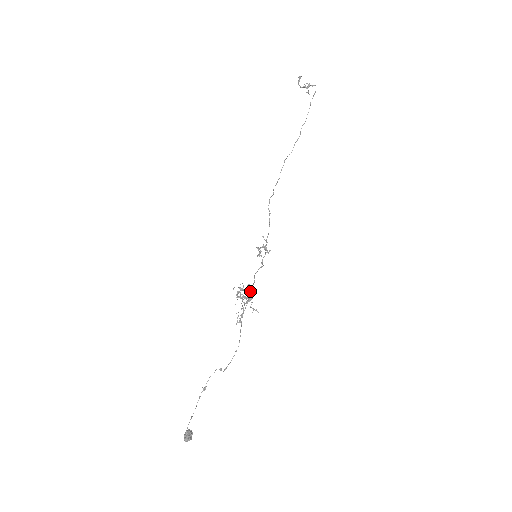
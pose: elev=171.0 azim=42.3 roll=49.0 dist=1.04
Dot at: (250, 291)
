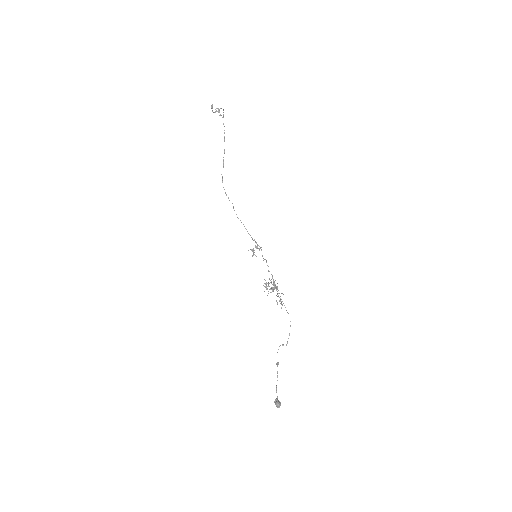
Dot at: (273, 282)
